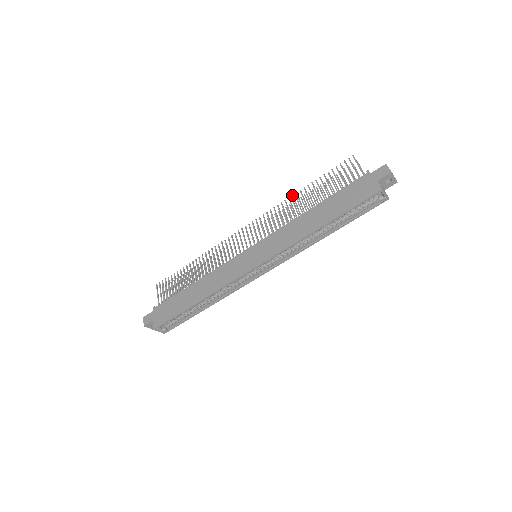
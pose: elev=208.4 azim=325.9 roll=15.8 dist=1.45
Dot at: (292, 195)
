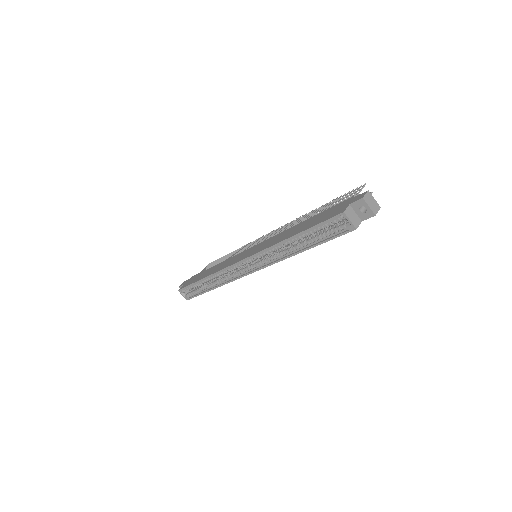
Dot at: (309, 212)
